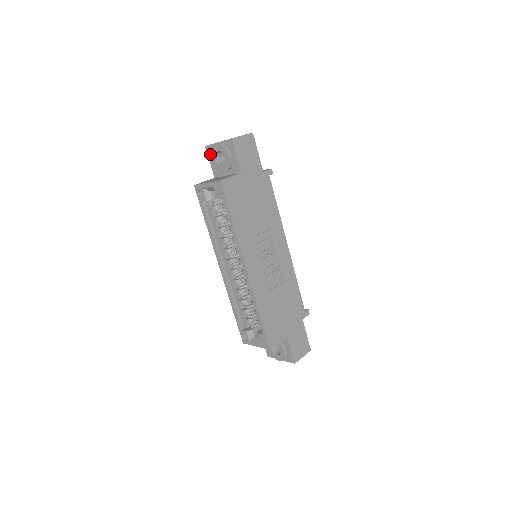
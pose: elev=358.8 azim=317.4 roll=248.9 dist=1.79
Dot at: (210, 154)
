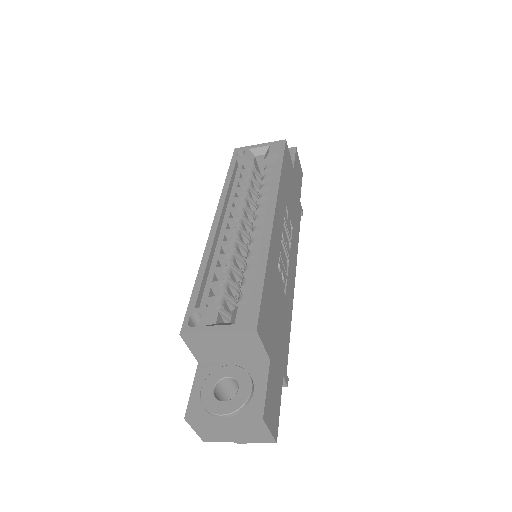
Dot at: occluded
